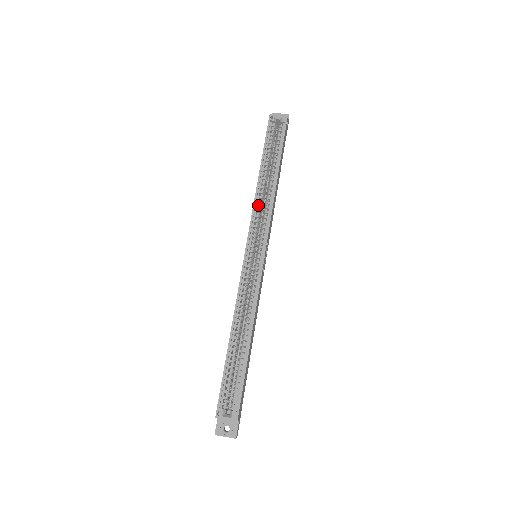
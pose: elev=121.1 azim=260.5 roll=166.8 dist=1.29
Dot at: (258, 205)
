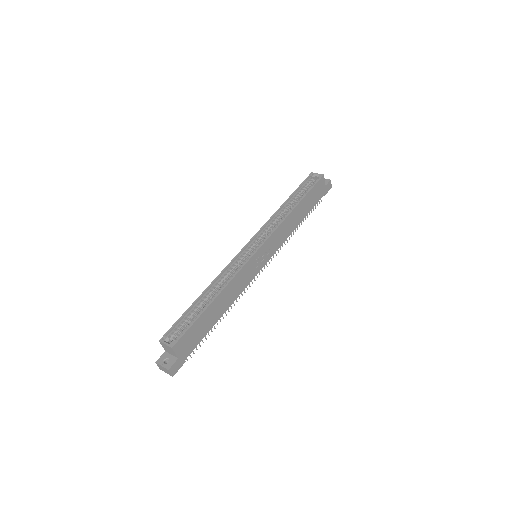
Dot at: (272, 221)
